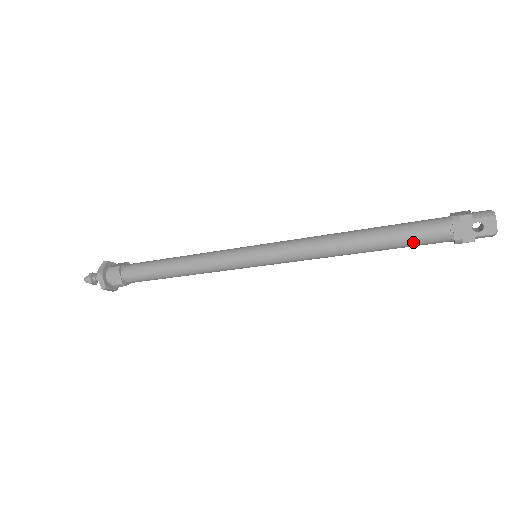
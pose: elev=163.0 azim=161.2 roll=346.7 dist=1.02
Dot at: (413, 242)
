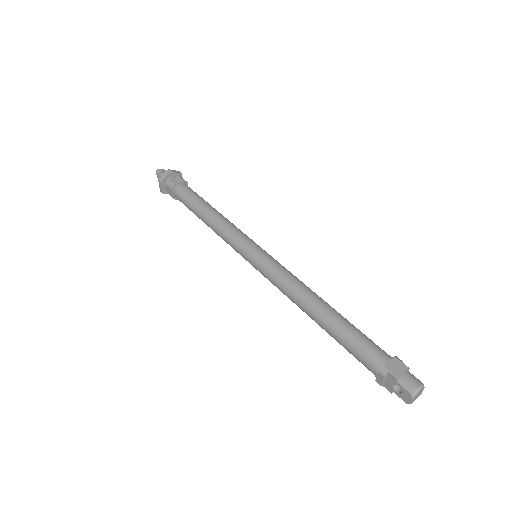
Dot at: (350, 353)
